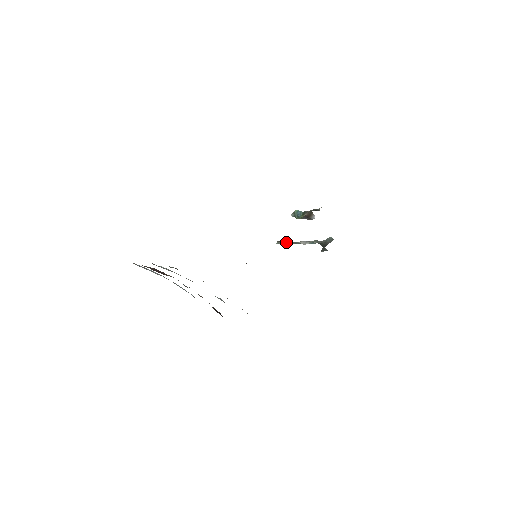
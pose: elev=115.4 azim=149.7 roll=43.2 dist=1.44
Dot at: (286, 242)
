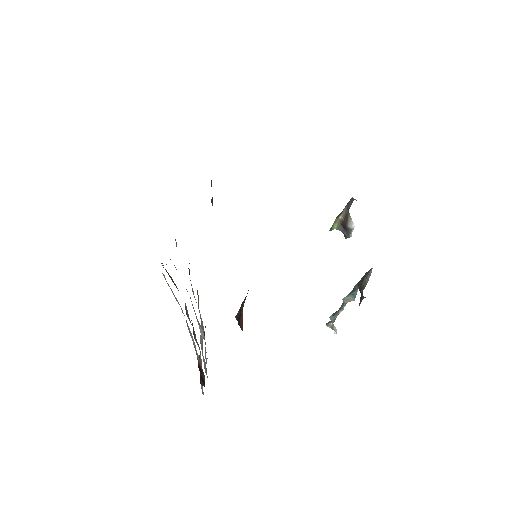
Dot at: (333, 313)
